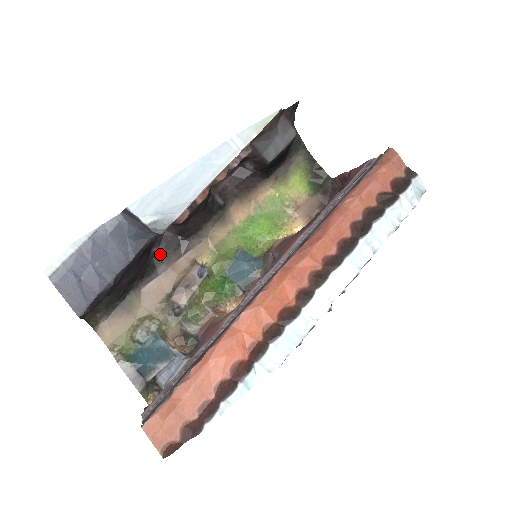
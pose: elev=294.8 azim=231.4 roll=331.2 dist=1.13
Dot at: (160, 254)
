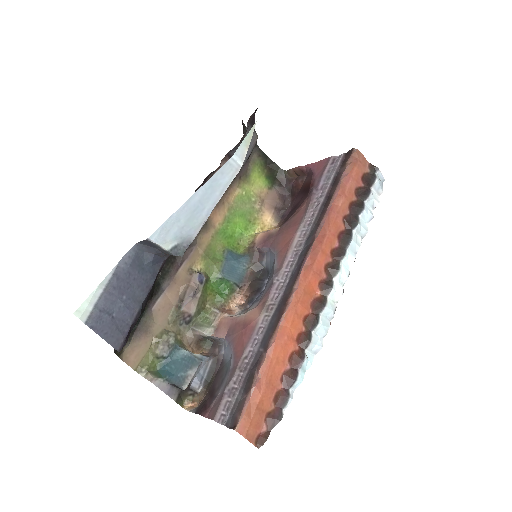
Dot at: (161, 271)
